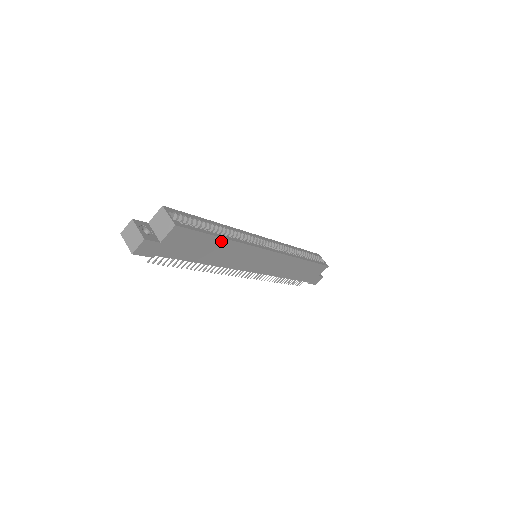
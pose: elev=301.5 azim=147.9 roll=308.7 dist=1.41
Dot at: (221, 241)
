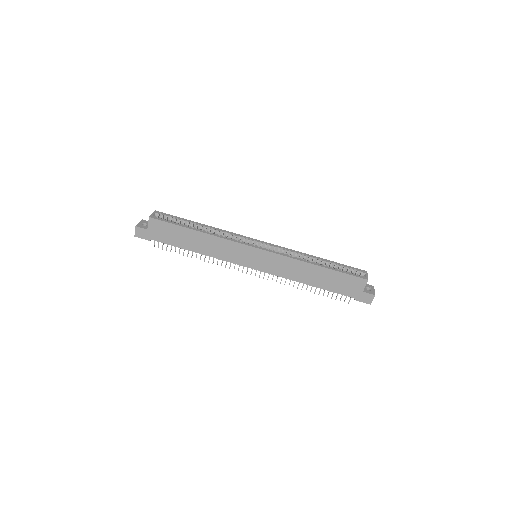
Dot at: (194, 233)
